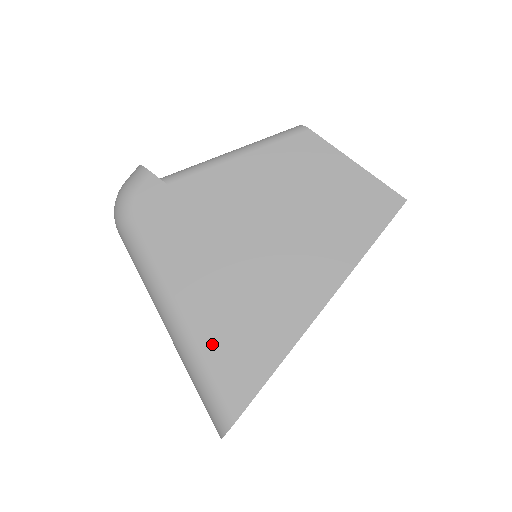
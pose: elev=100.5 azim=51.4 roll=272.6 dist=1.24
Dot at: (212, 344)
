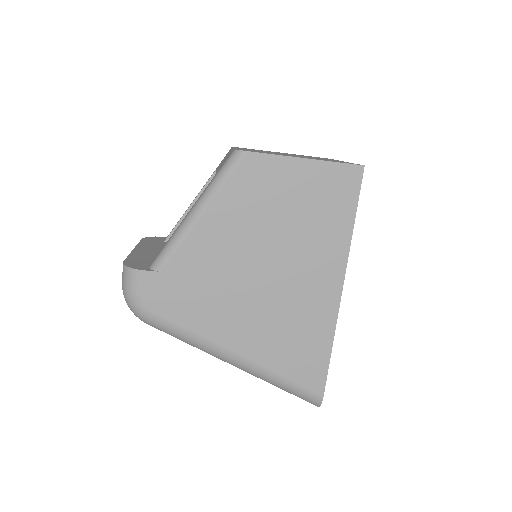
Dot at: (276, 361)
